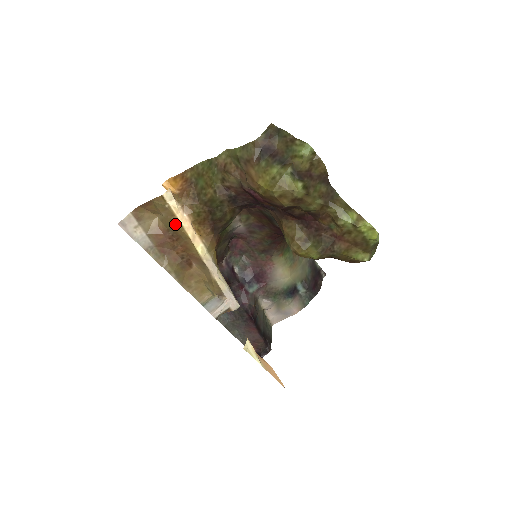
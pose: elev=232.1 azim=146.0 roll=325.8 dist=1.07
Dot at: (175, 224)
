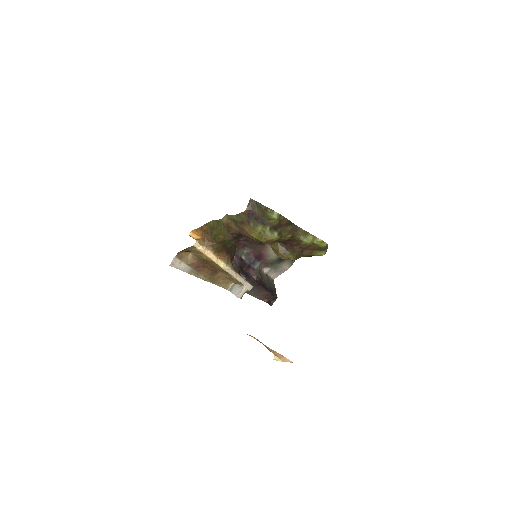
Dot at: (204, 258)
